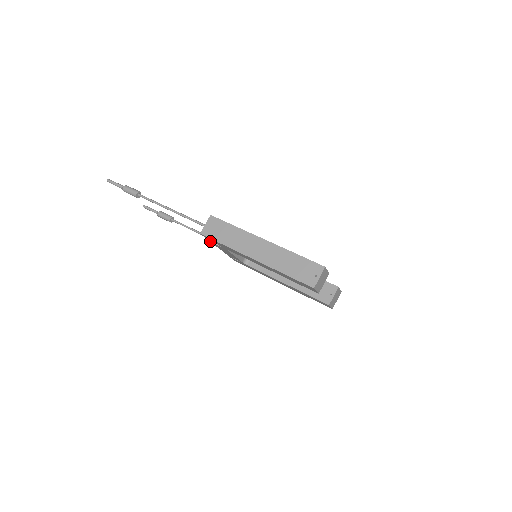
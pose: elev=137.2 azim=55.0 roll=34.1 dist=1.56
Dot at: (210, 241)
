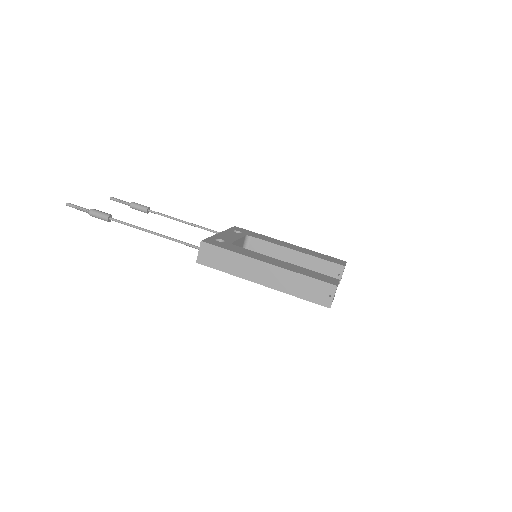
Dot at: occluded
